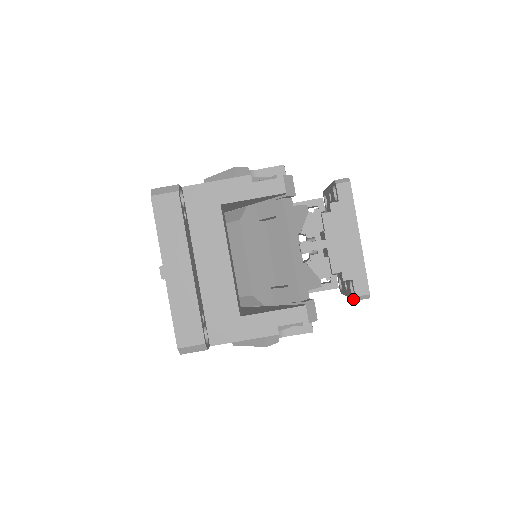
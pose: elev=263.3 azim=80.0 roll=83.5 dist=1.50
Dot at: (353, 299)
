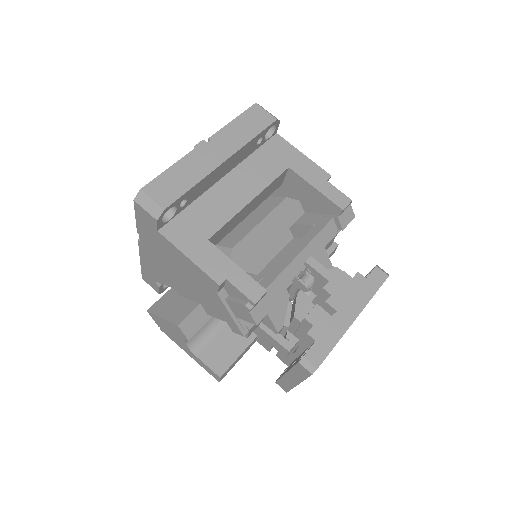
Dot at: (296, 363)
